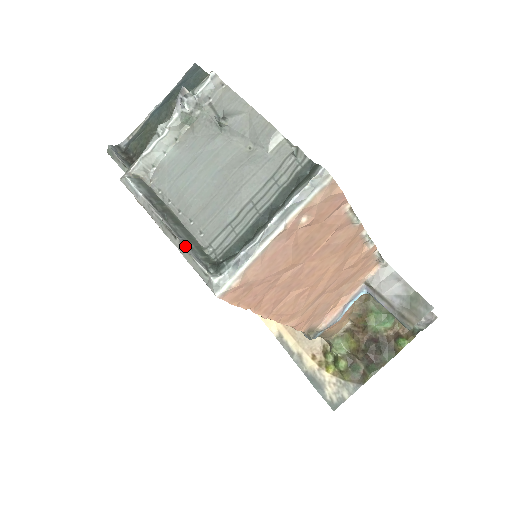
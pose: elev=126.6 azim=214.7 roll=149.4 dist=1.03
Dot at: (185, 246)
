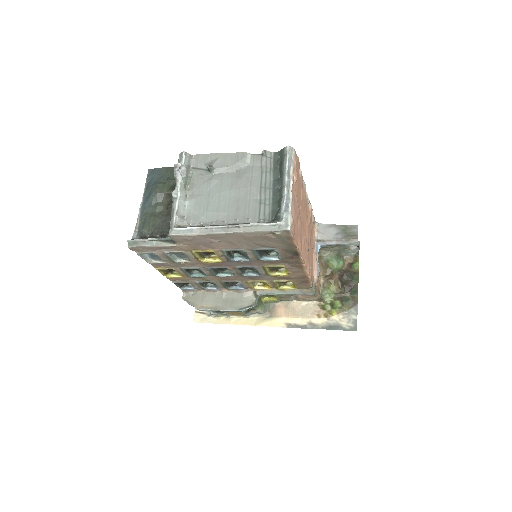
Dot at: (250, 224)
